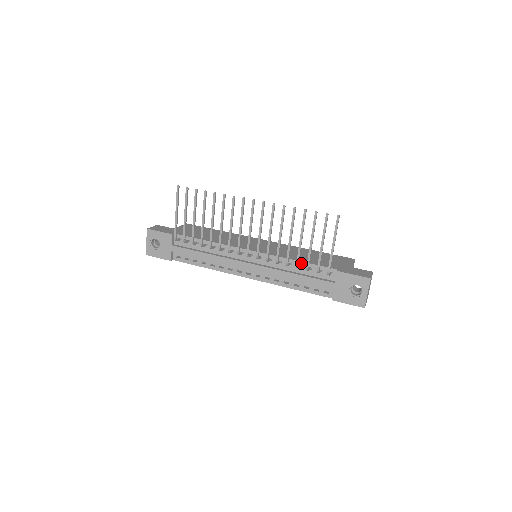
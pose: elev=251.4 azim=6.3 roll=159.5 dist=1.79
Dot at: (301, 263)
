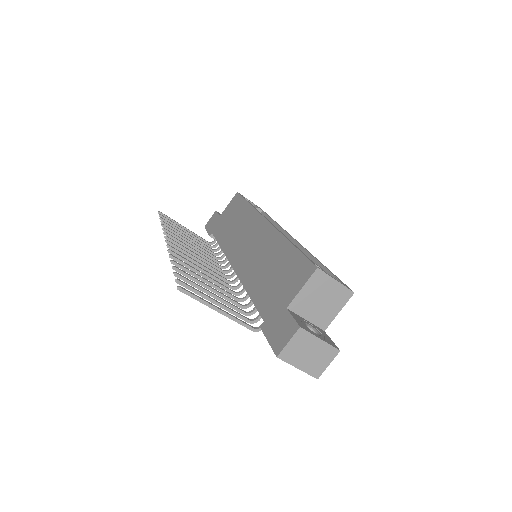
Dot at: (251, 297)
